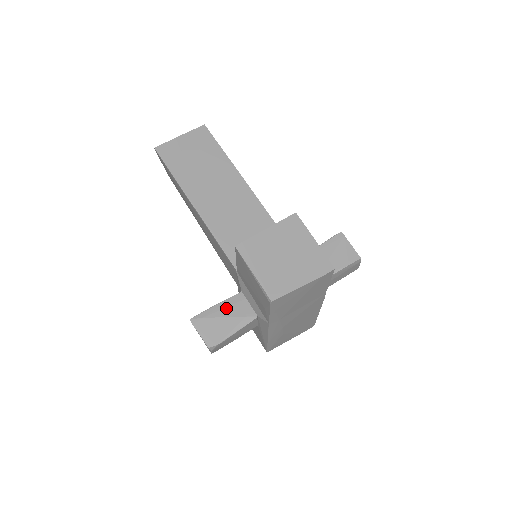
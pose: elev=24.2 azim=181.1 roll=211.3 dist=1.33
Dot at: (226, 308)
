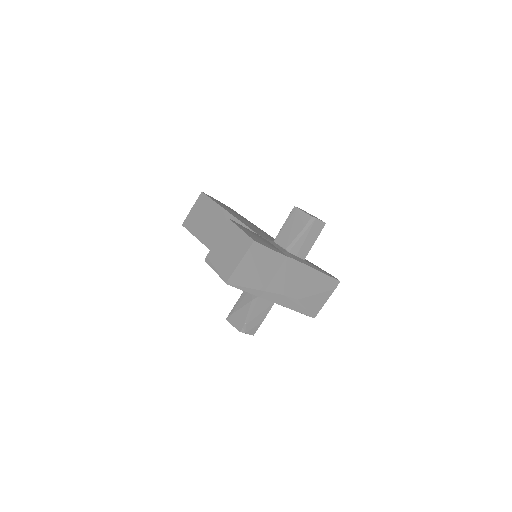
Dot at: (241, 301)
